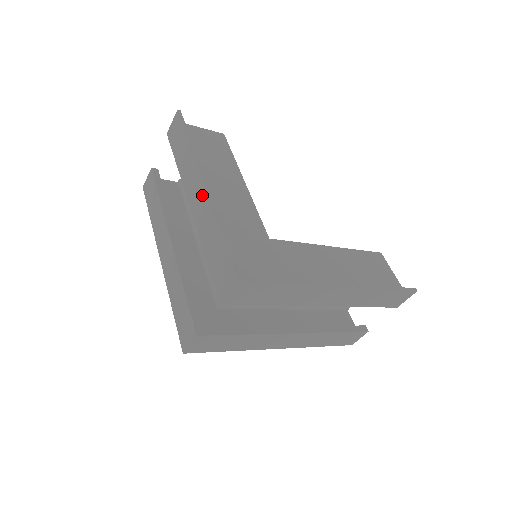
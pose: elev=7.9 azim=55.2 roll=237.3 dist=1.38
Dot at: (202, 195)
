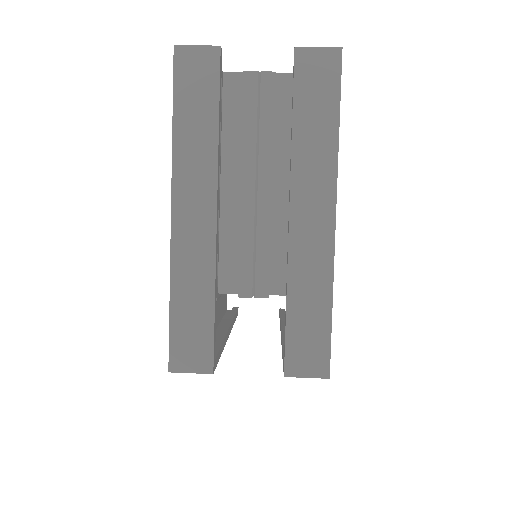
Dot at: (324, 230)
